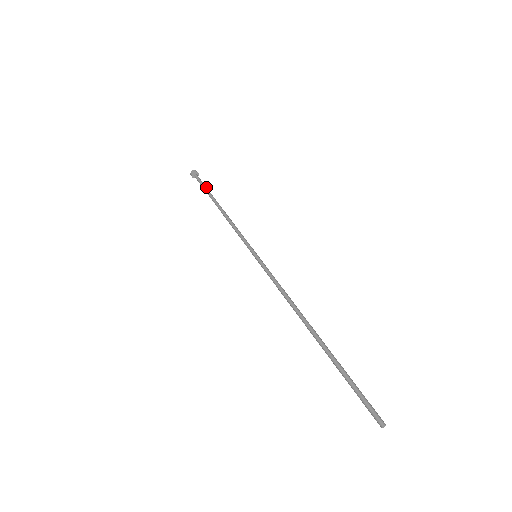
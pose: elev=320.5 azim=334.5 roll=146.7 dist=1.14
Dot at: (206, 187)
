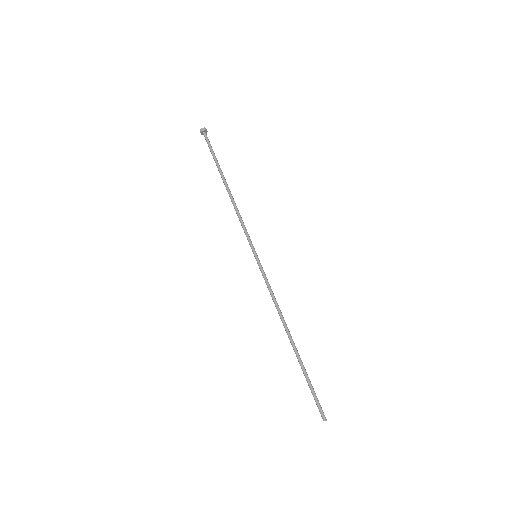
Dot at: occluded
